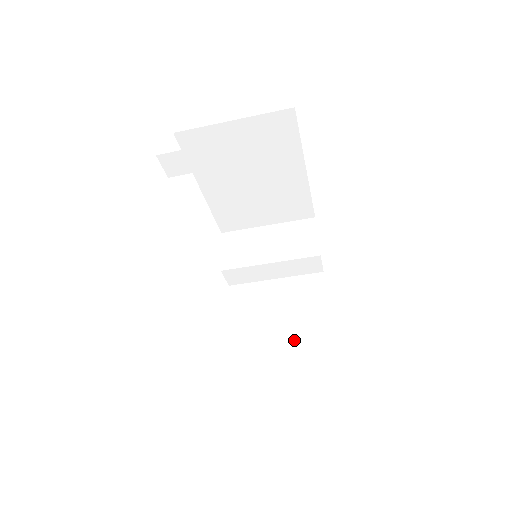
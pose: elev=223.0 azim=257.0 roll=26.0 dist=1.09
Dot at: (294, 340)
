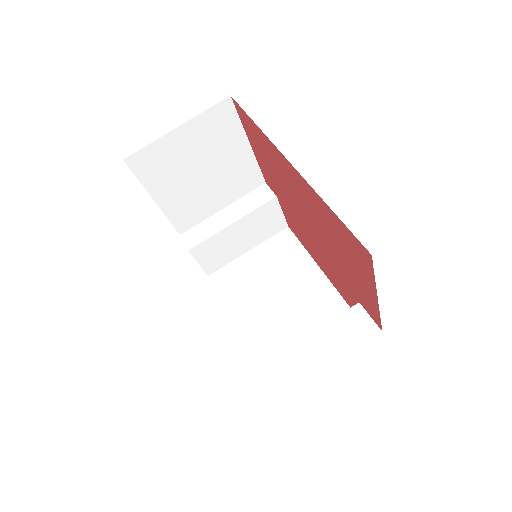
Dot at: occluded
